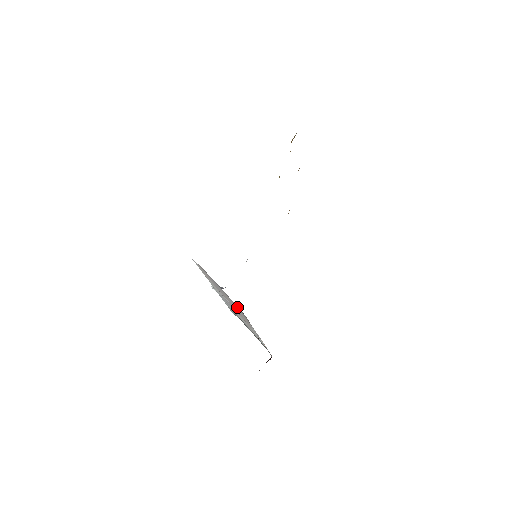
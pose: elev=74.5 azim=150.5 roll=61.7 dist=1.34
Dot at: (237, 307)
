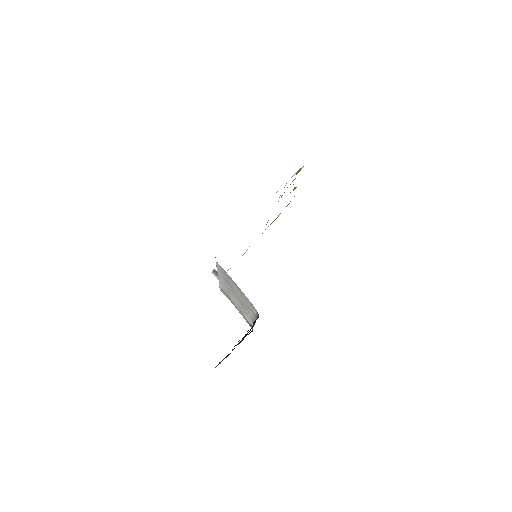
Dot at: (248, 301)
